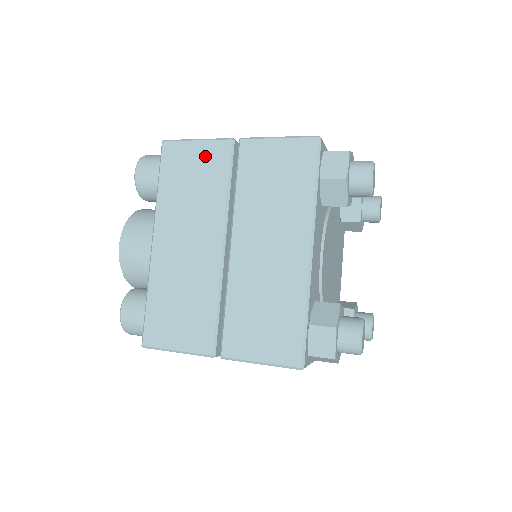
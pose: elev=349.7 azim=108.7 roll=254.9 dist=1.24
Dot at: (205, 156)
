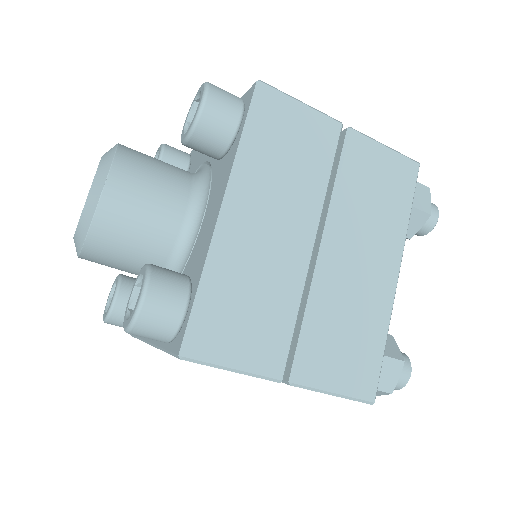
Dot at: occluded
